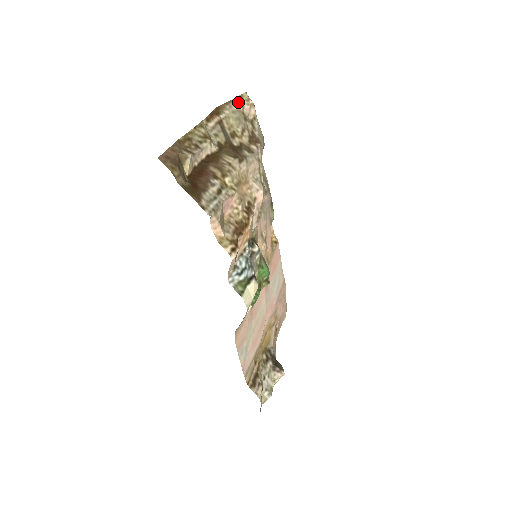
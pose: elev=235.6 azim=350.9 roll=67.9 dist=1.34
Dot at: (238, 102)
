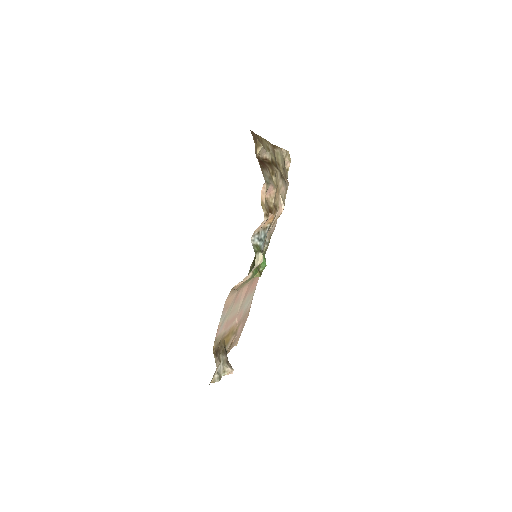
Dot at: (284, 152)
